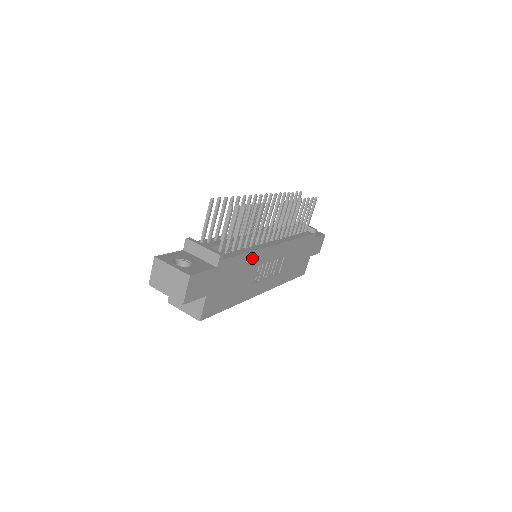
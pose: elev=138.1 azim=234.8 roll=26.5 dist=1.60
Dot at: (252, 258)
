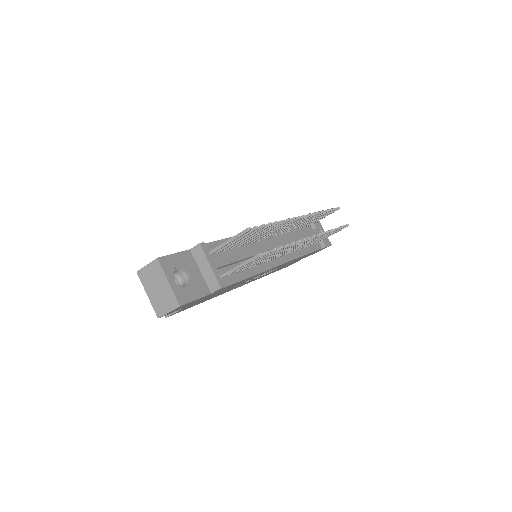
Dot at: occluded
